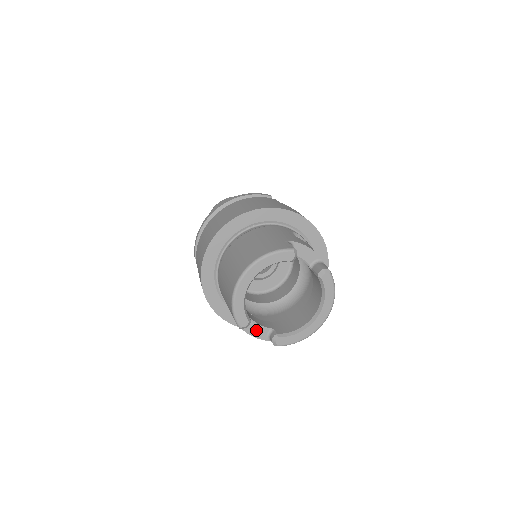
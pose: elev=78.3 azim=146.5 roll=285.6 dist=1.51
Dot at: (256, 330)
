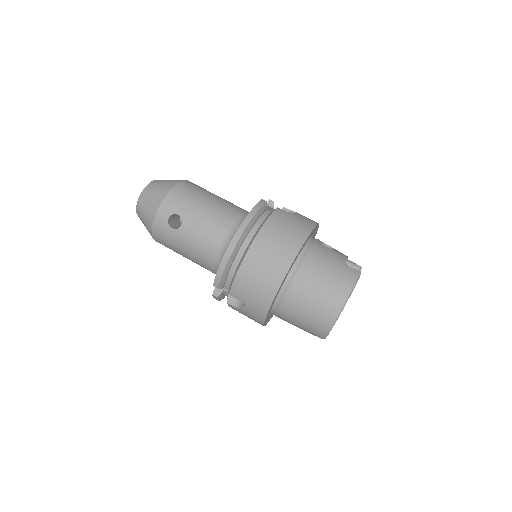
Dot at: occluded
